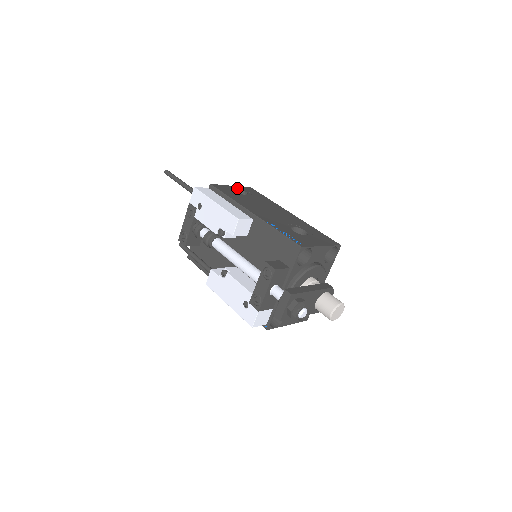
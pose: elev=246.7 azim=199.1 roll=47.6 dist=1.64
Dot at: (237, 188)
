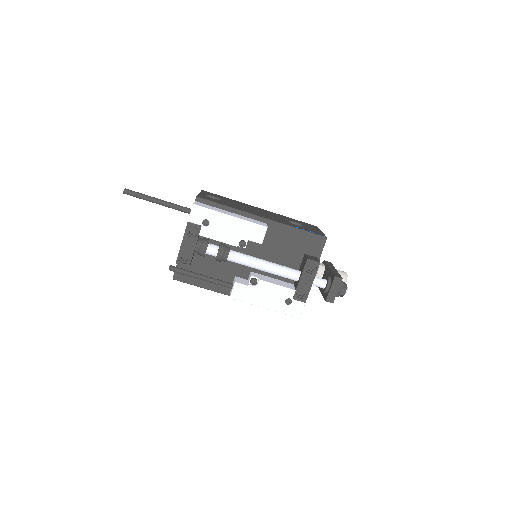
Dot at: (205, 194)
